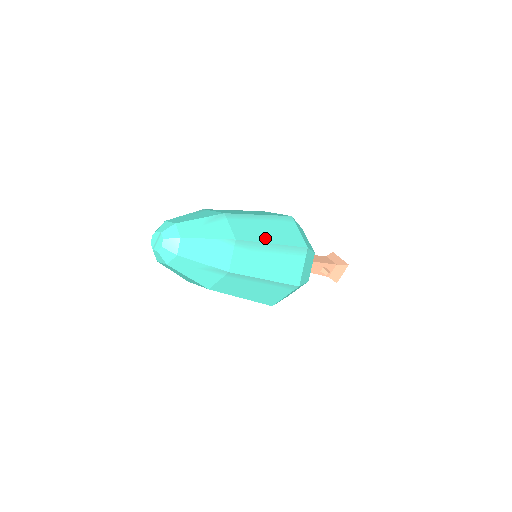
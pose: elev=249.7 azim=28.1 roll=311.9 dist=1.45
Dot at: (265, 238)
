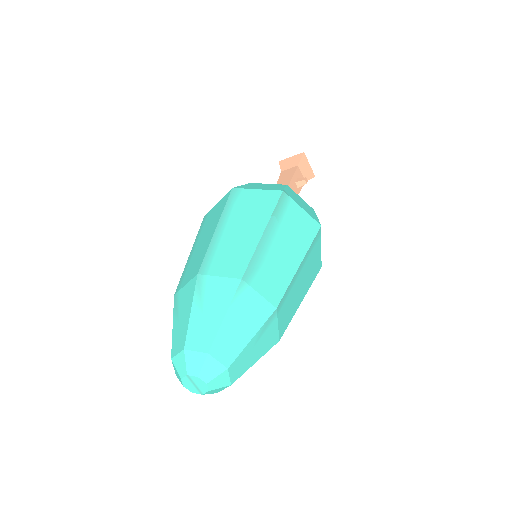
Dot at: (252, 238)
